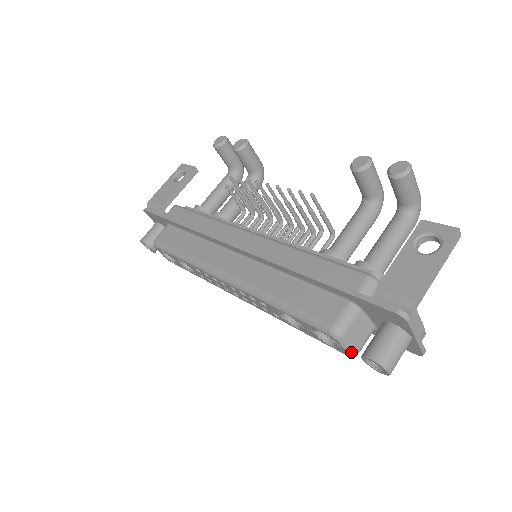
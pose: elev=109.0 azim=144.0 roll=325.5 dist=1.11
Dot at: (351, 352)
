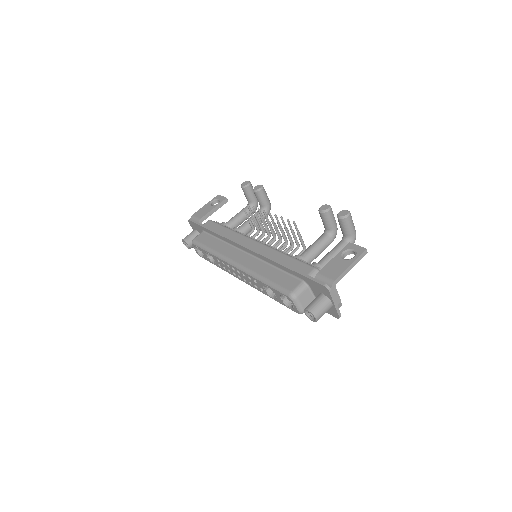
Dot at: (300, 310)
